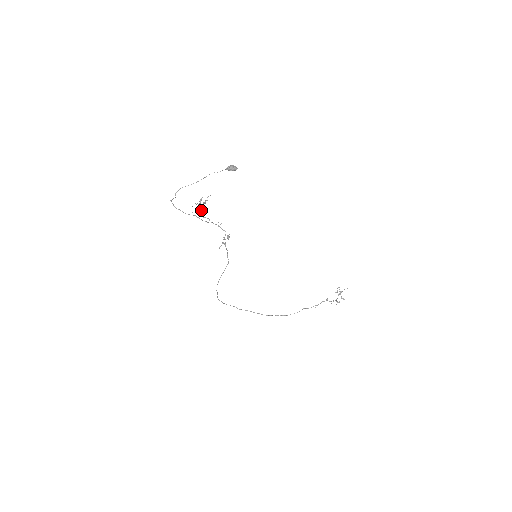
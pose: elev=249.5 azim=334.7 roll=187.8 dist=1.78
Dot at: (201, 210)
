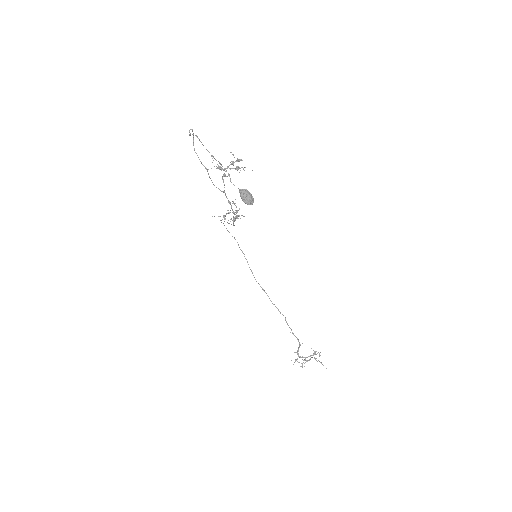
Dot at: occluded
